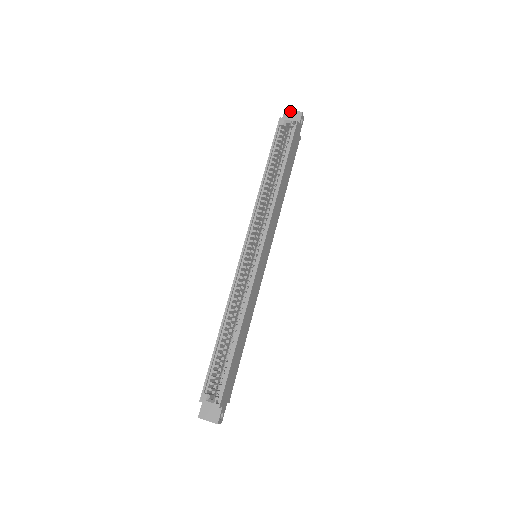
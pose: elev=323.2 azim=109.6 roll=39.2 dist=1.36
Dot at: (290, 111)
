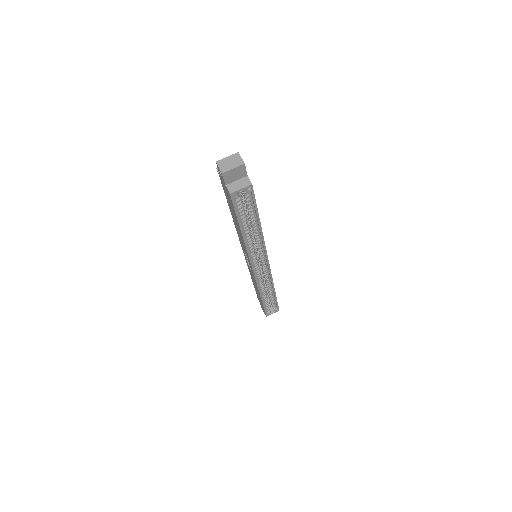
Dot at: (229, 171)
